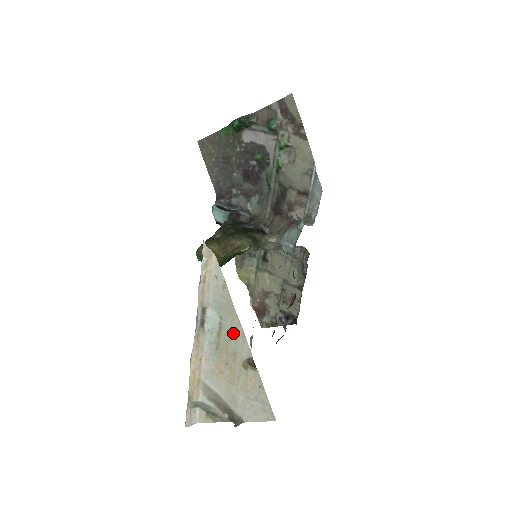
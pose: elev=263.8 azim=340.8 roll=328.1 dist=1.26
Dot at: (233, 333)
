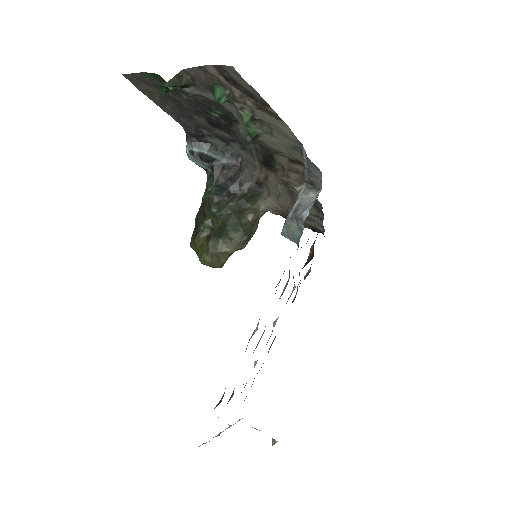
Dot at: occluded
